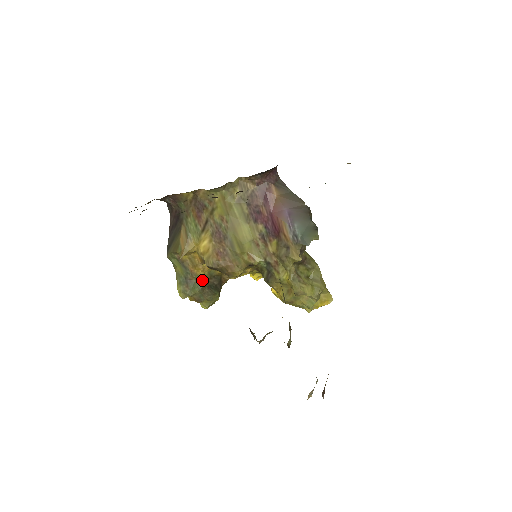
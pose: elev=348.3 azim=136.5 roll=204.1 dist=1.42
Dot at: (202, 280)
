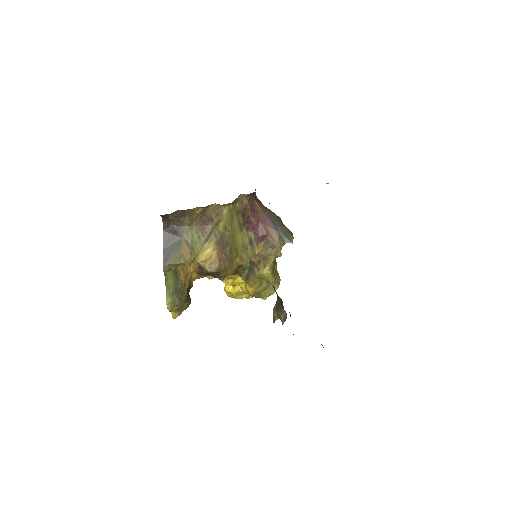
Dot at: occluded
